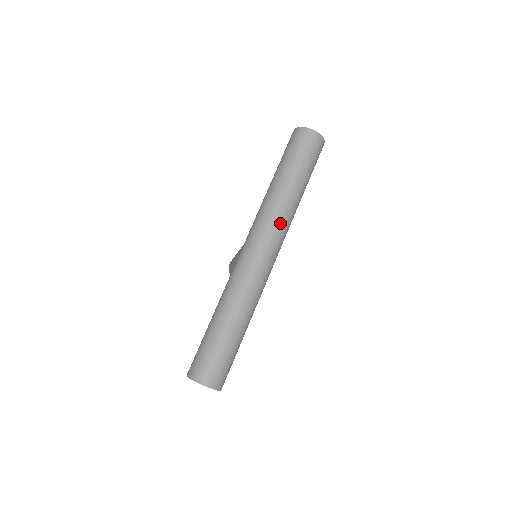
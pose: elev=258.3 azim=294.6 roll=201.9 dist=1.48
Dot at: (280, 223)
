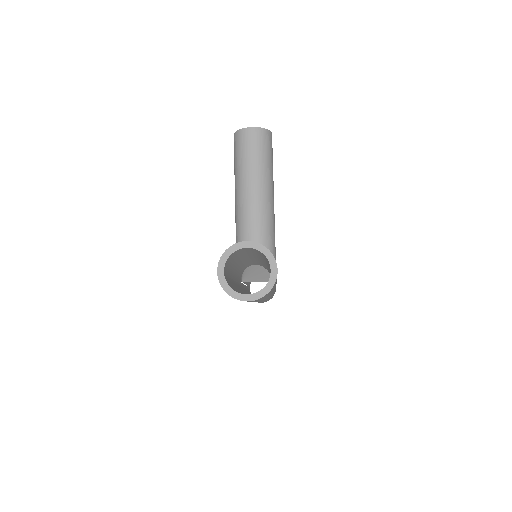
Dot at: occluded
